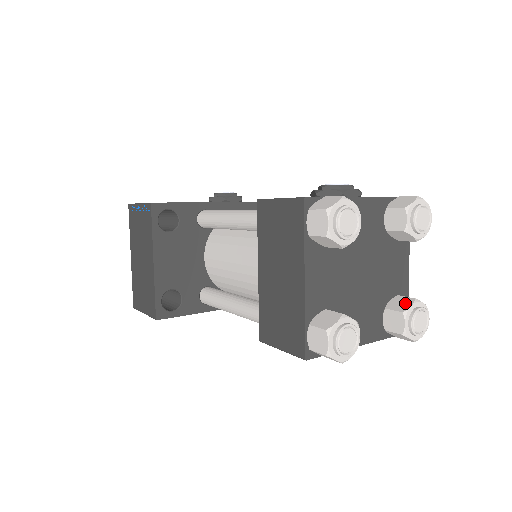
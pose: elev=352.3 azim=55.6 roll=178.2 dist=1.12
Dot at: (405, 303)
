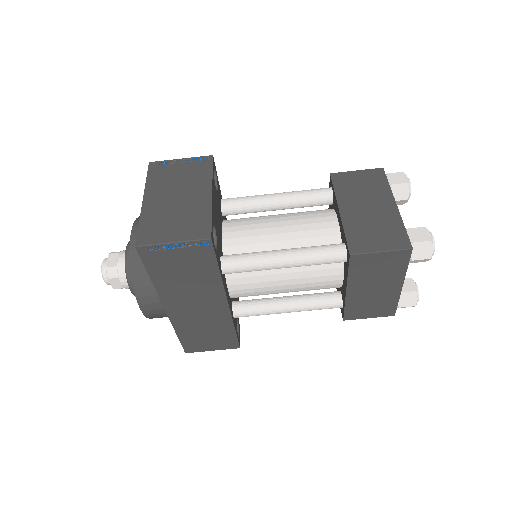
Dot at: occluded
